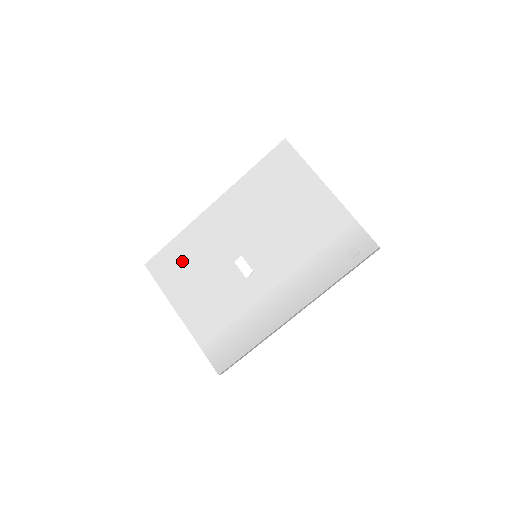
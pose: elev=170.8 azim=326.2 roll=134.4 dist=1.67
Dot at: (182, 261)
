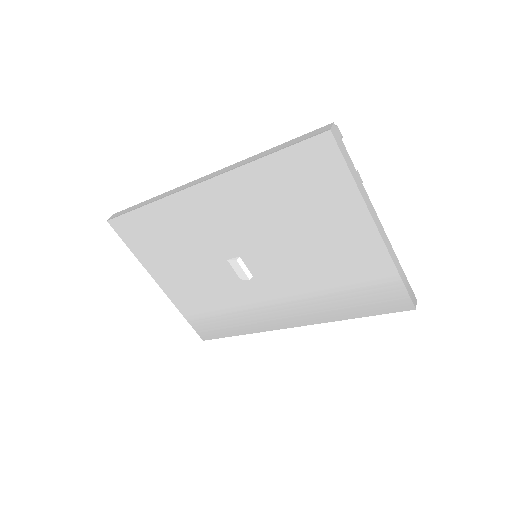
Dot at: (157, 235)
